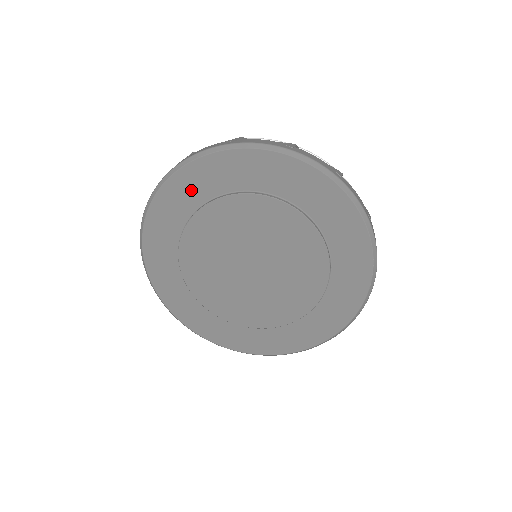
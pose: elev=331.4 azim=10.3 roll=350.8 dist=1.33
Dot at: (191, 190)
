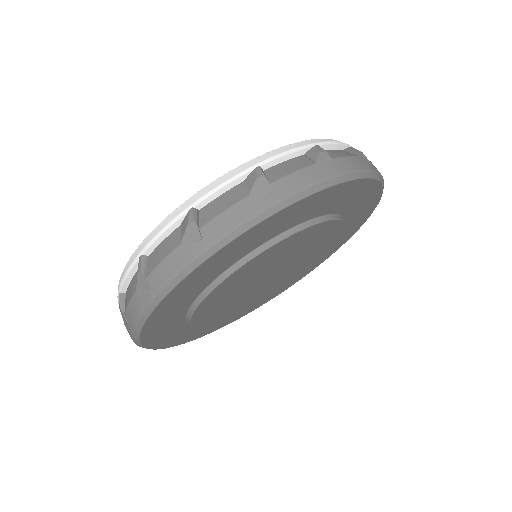
Dot at: (263, 234)
